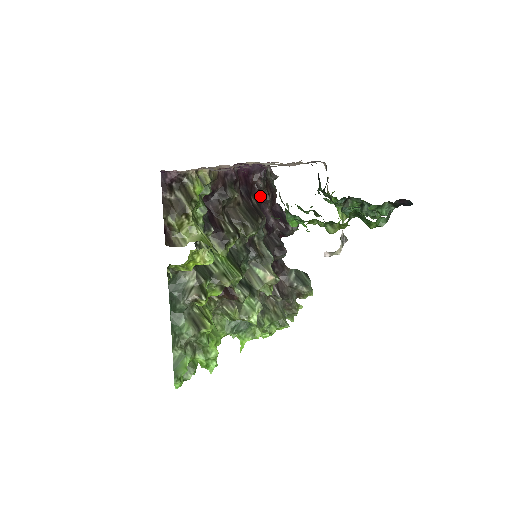
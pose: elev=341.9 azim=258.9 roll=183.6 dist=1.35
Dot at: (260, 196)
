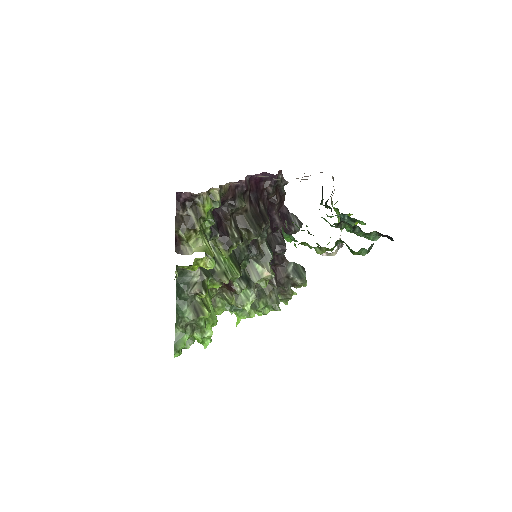
Dot at: (269, 200)
